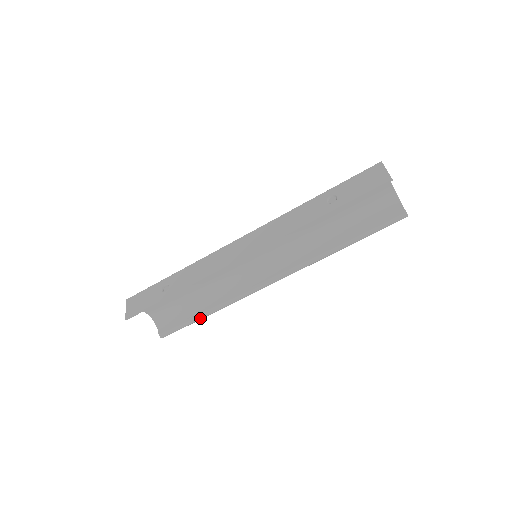
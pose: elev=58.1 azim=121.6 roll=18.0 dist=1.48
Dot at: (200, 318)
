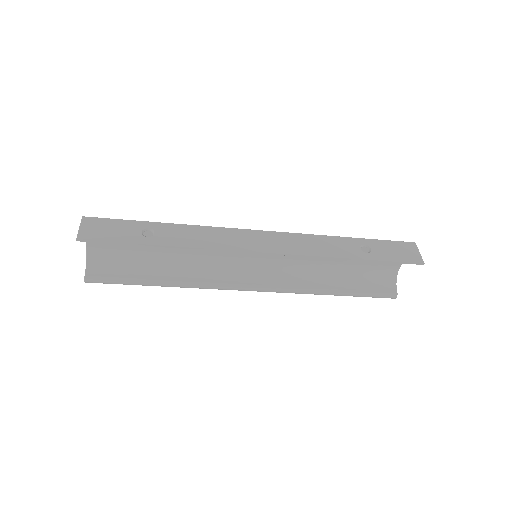
Dot at: (149, 284)
